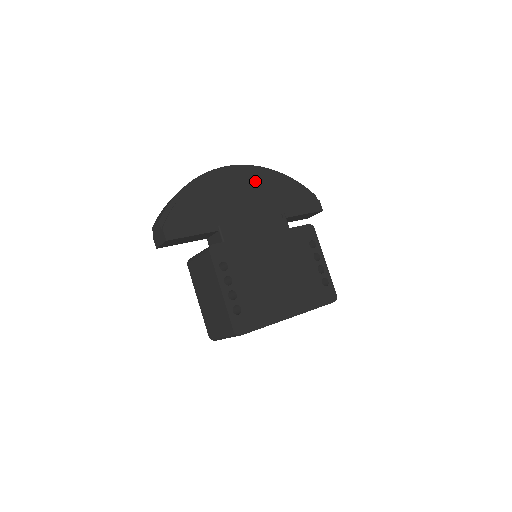
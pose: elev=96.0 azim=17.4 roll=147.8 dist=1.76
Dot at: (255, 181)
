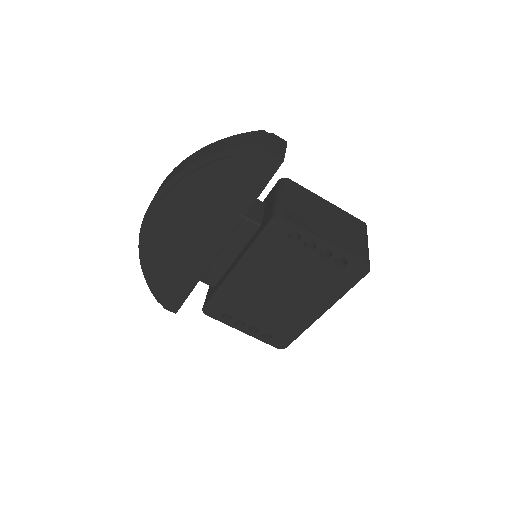
Dot at: (179, 209)
